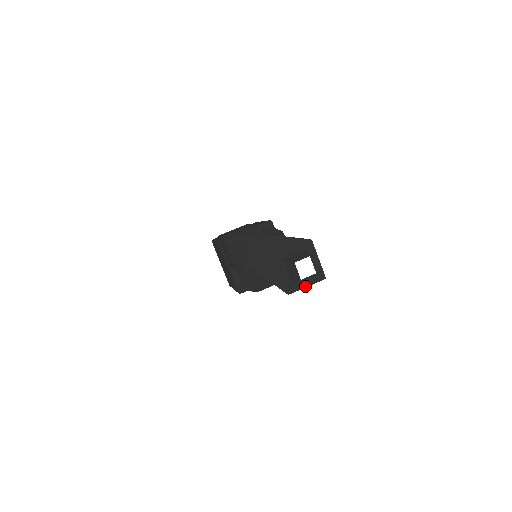
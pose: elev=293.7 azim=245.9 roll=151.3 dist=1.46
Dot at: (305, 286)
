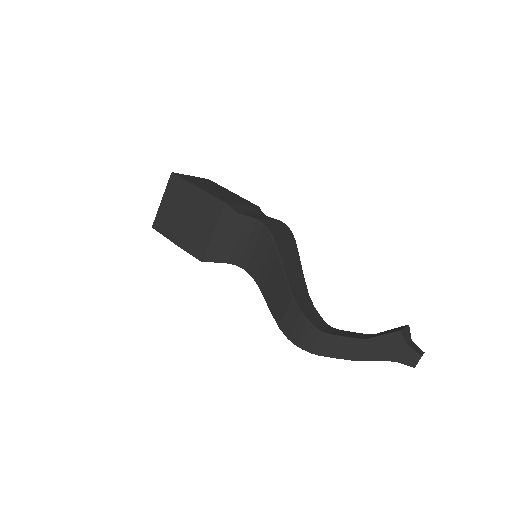
Dot at: occluded
